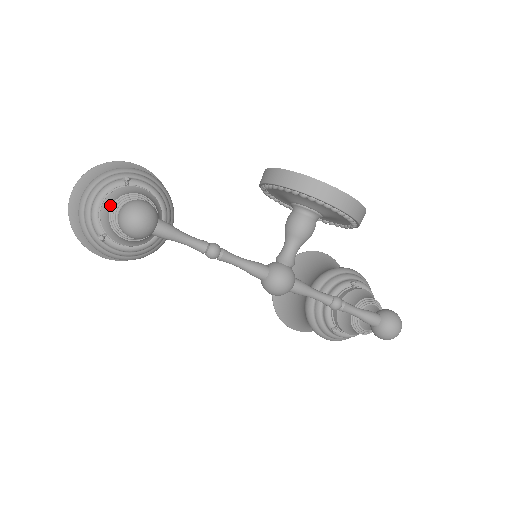
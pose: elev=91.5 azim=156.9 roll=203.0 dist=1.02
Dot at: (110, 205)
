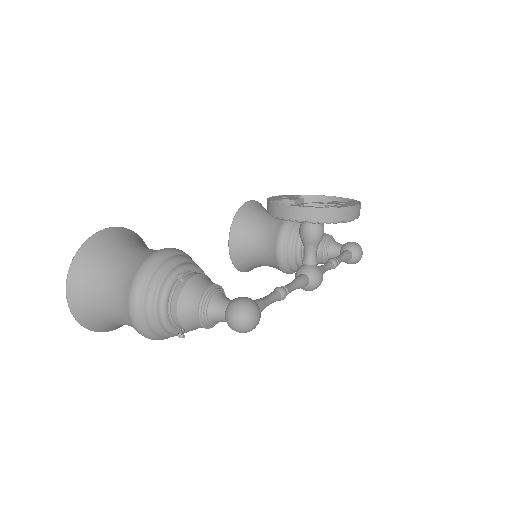
Dot at: (192, 311)
